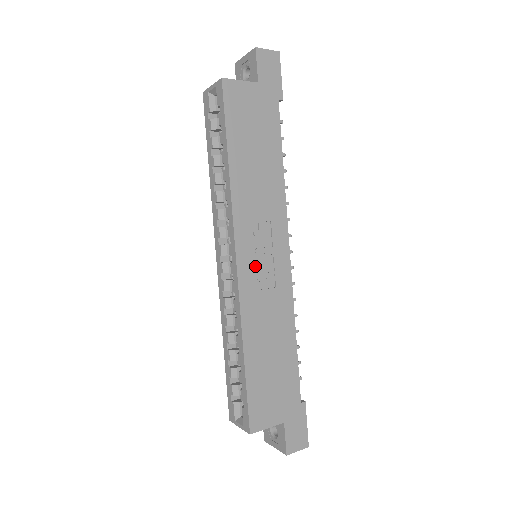
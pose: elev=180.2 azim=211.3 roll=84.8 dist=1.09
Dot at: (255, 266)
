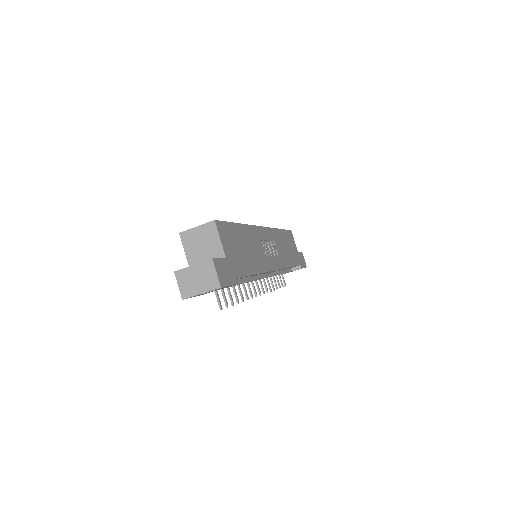
Dot at: (265, 241)
